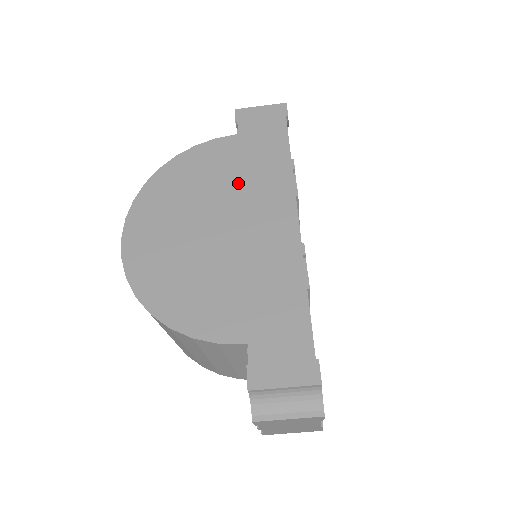
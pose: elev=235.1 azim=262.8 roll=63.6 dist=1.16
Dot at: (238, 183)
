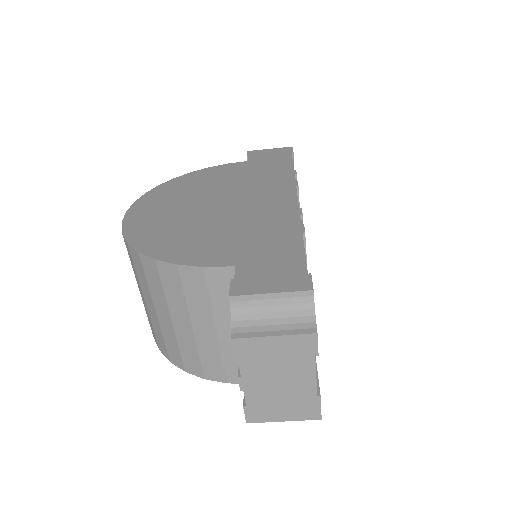
Dot at: (243, 182)
